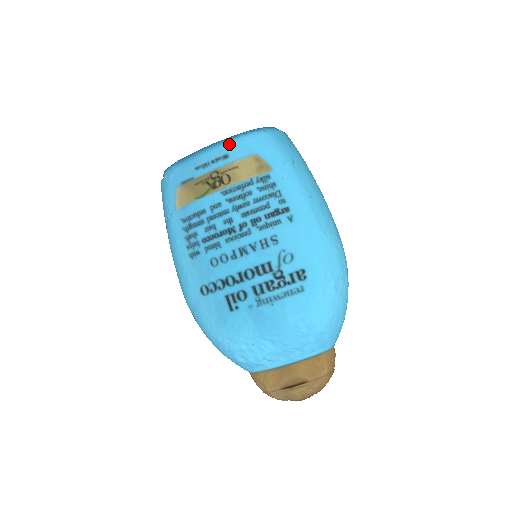
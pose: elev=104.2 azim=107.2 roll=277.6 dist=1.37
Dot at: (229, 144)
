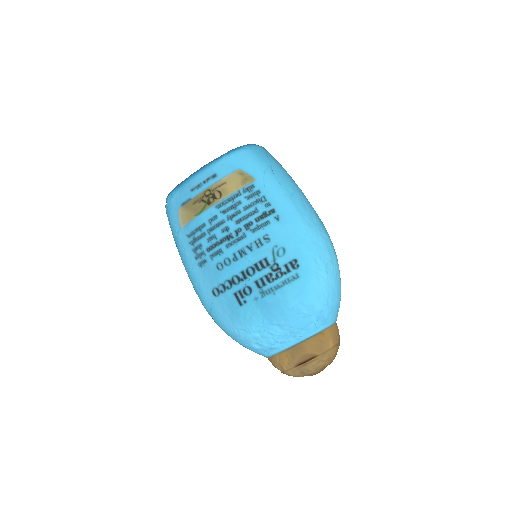
Dot at: (215, 165)
